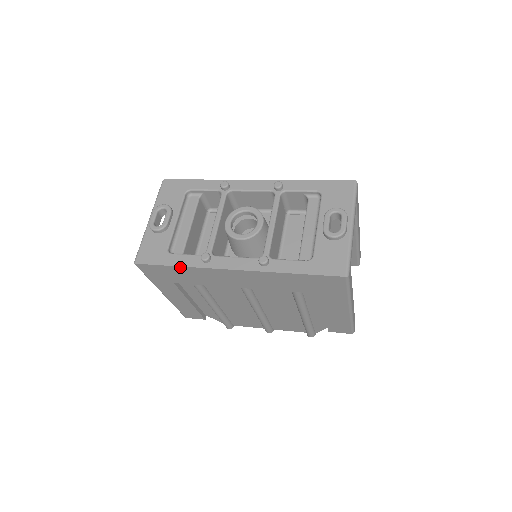
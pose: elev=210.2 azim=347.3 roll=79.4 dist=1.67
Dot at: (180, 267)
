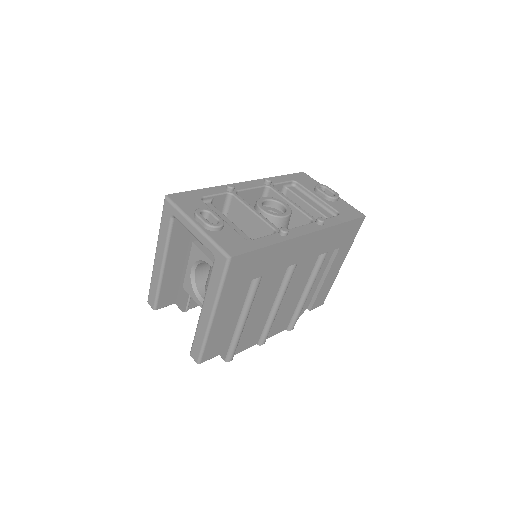
Dot at: (270, 246)
